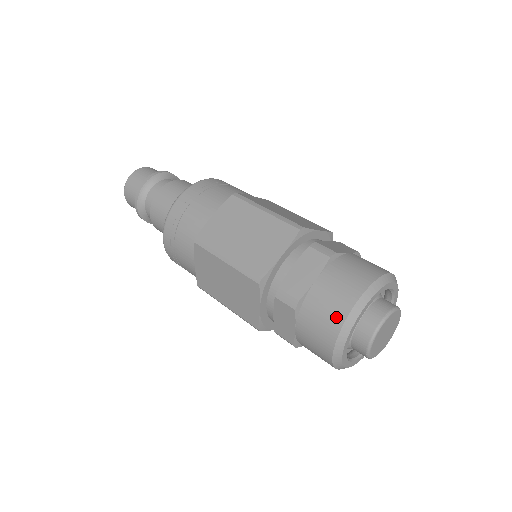
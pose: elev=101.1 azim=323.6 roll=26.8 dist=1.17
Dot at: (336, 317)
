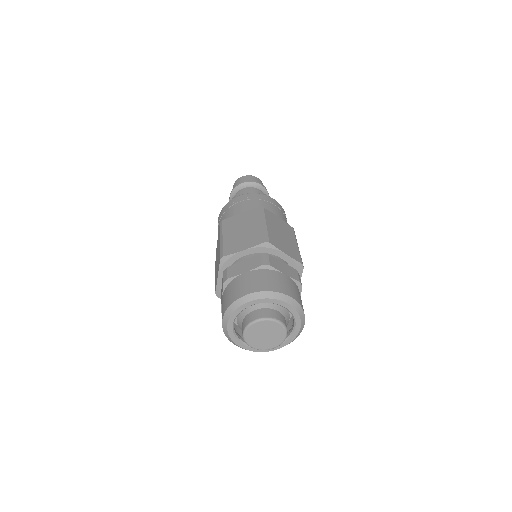
Dot at: occluded
